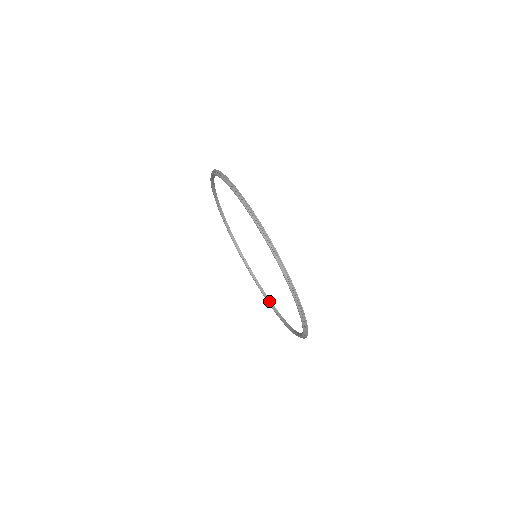
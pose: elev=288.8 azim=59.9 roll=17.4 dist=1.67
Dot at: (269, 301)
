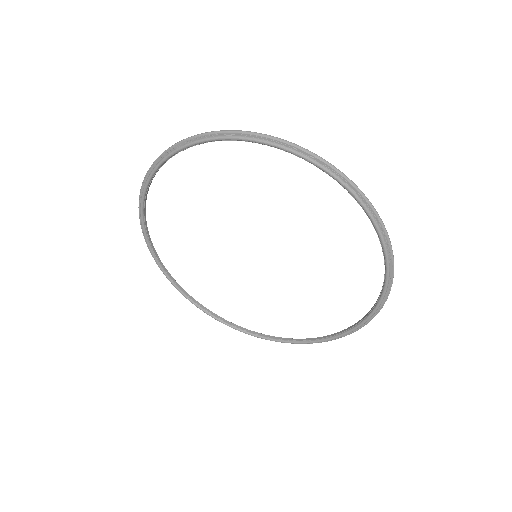
Dot at: (369, 312)
